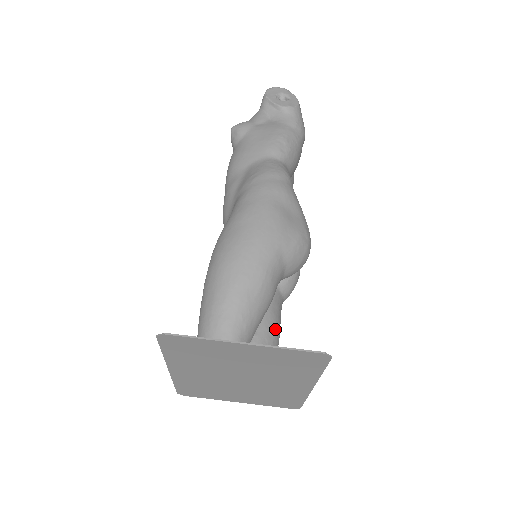
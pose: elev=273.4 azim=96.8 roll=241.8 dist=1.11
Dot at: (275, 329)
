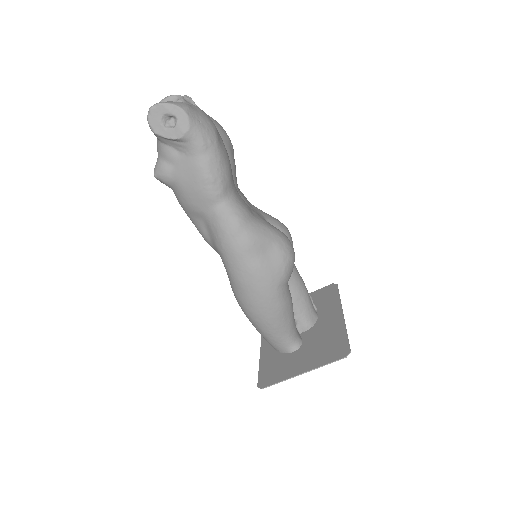
Dot at: (301, 292)
